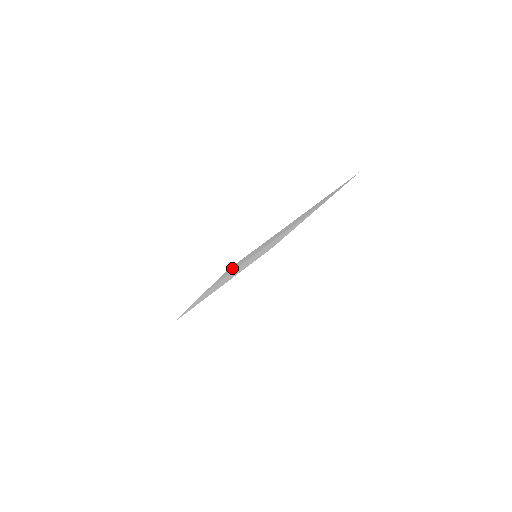
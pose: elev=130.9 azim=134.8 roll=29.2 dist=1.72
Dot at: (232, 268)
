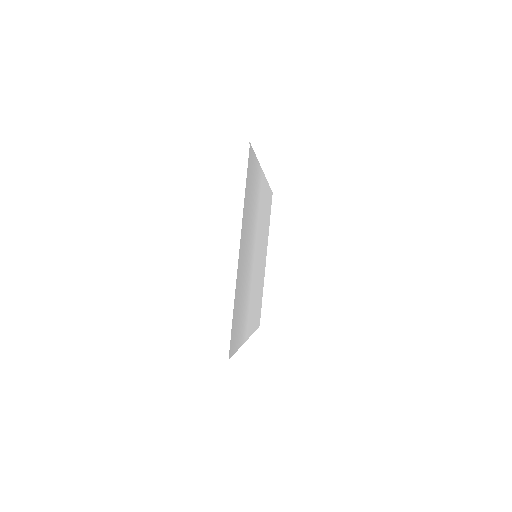
Dot at: (235, 334)
